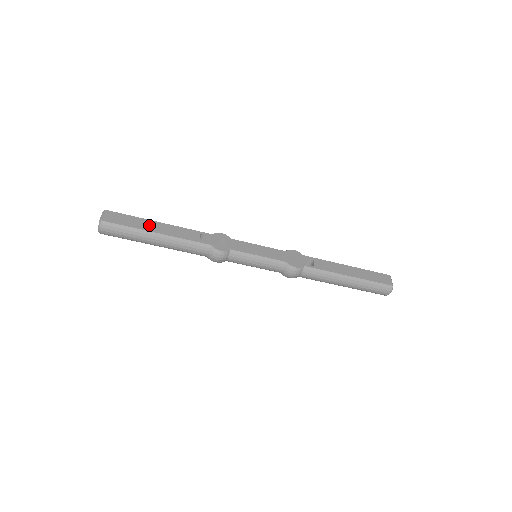
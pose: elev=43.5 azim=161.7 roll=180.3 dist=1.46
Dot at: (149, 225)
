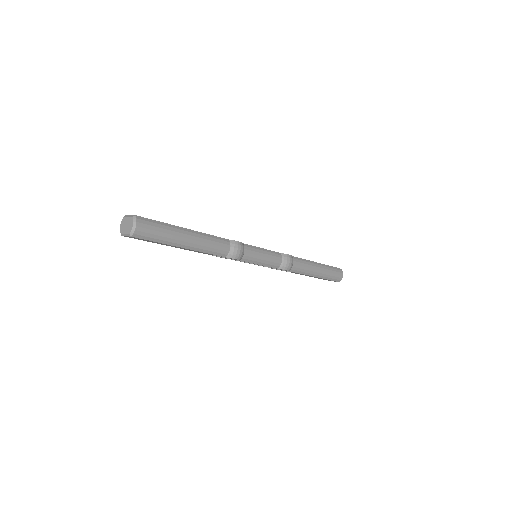
Dot at: occluded
